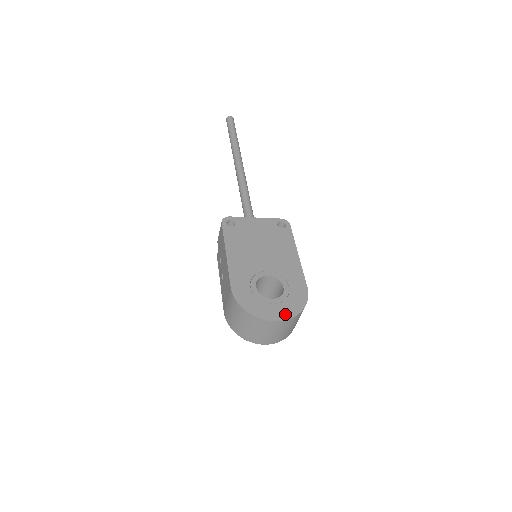
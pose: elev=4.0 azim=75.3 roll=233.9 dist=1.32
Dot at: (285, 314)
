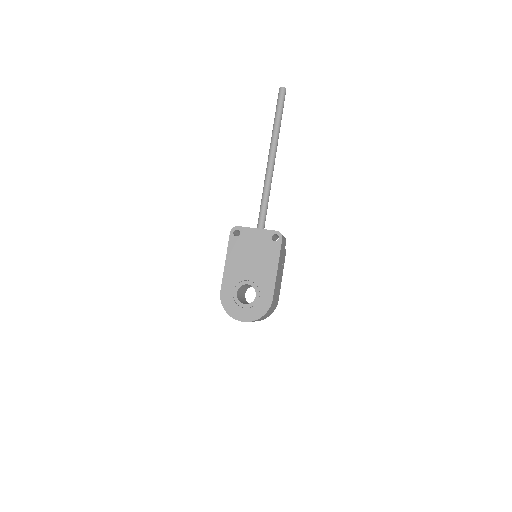
Dot at: (249, 317)
